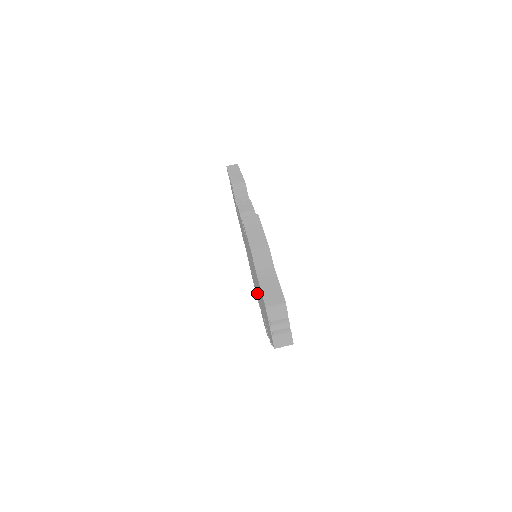
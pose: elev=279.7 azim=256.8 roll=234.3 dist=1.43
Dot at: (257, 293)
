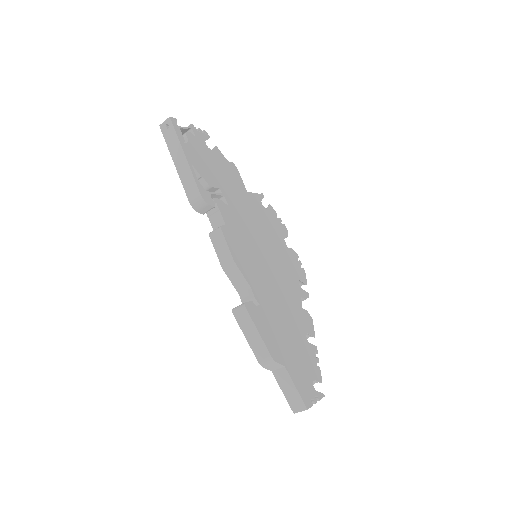
Dot at: occluded
